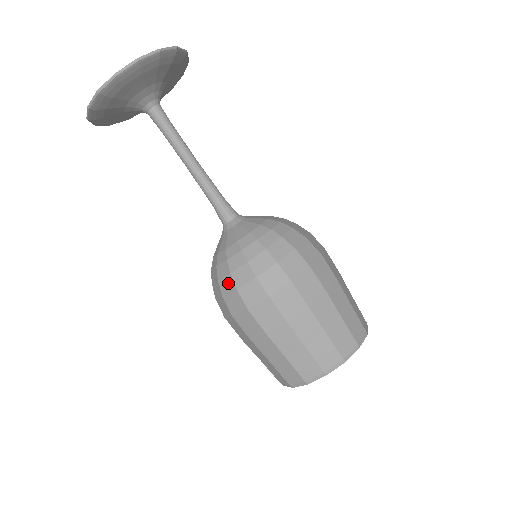
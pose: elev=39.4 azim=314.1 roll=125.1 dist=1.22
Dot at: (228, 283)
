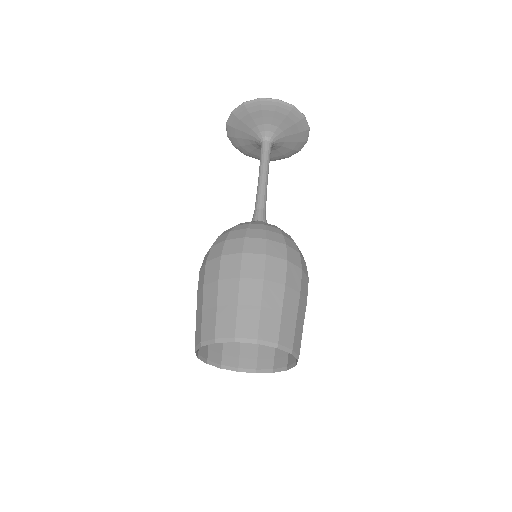
Dot at: occluded
